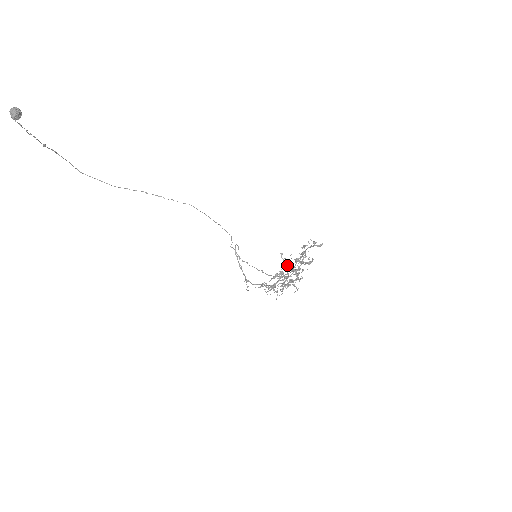
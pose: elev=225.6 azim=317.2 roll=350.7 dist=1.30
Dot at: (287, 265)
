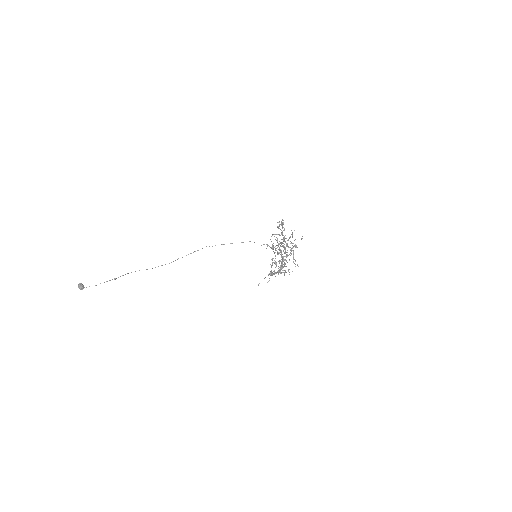
Dot at: occluded
